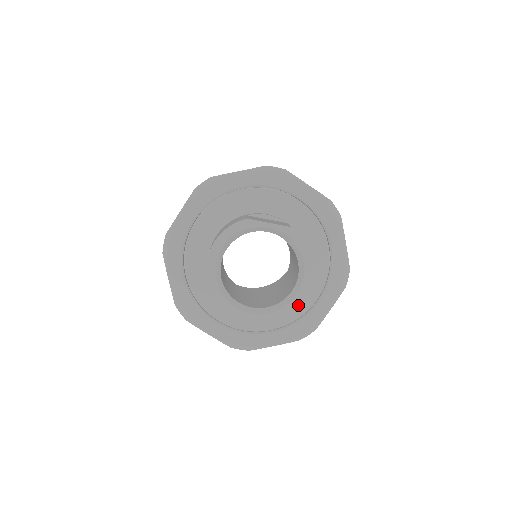
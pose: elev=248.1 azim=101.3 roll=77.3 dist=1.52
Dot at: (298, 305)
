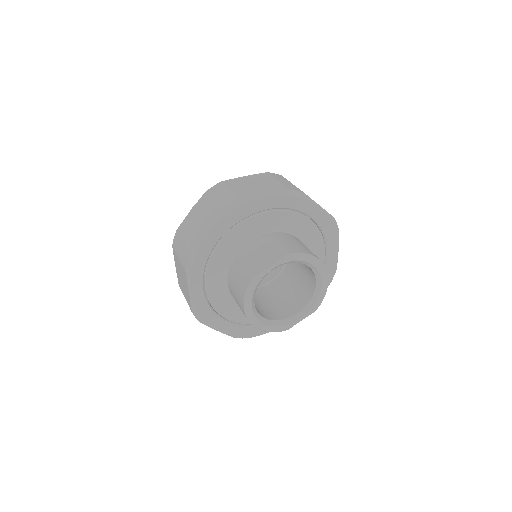
Dot at: occluded
